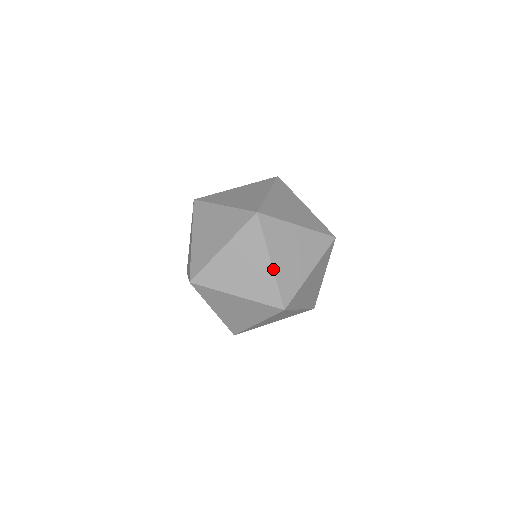
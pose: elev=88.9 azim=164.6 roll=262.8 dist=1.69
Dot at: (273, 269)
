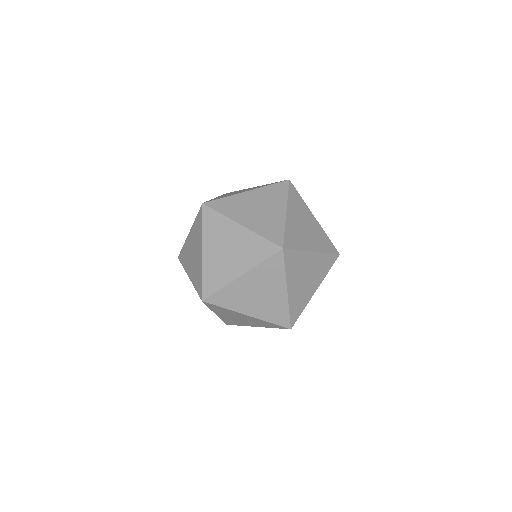
Dot at: (247, 228)
